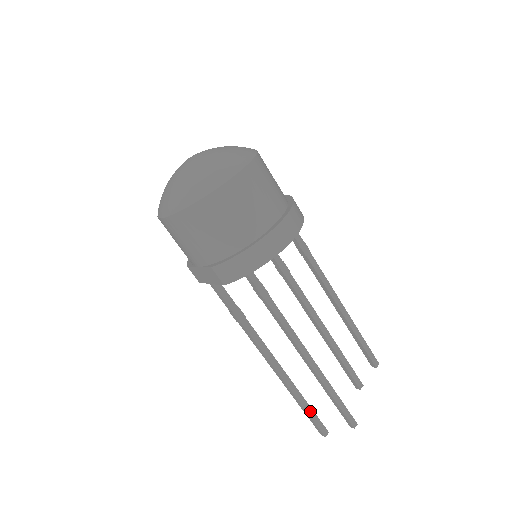
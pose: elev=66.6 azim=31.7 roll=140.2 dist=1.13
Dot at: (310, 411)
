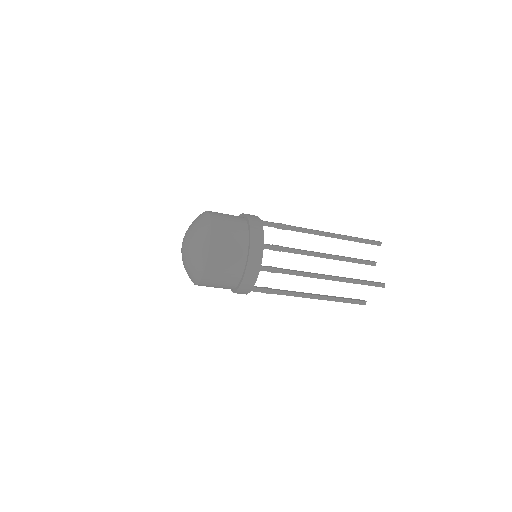
Dot at: (346, 301)
